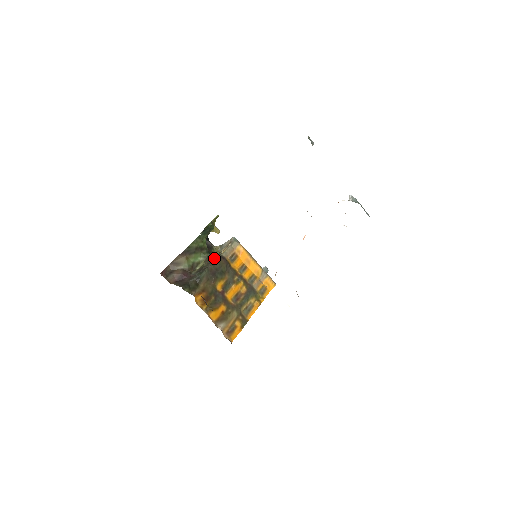
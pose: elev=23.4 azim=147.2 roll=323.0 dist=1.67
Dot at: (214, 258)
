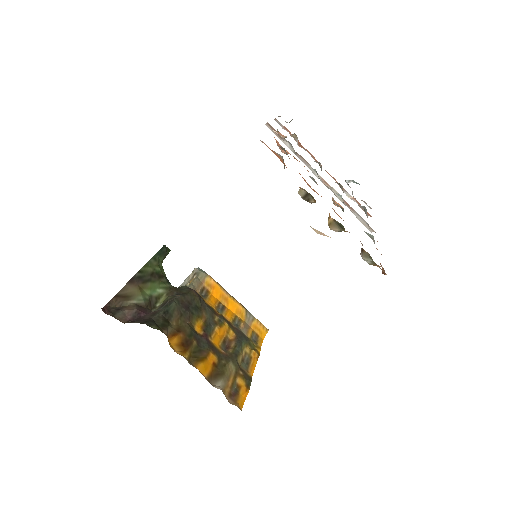
Dot at: (180, 289)
